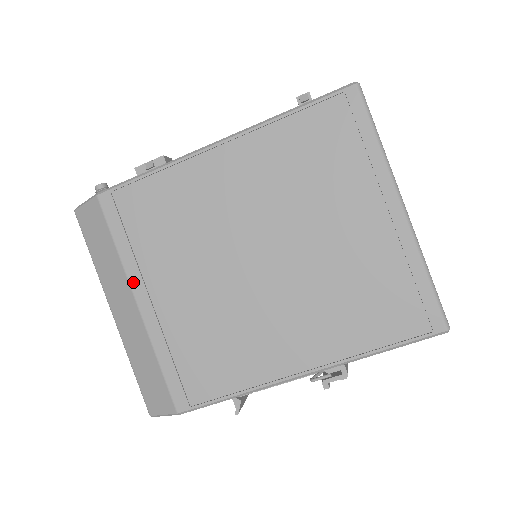
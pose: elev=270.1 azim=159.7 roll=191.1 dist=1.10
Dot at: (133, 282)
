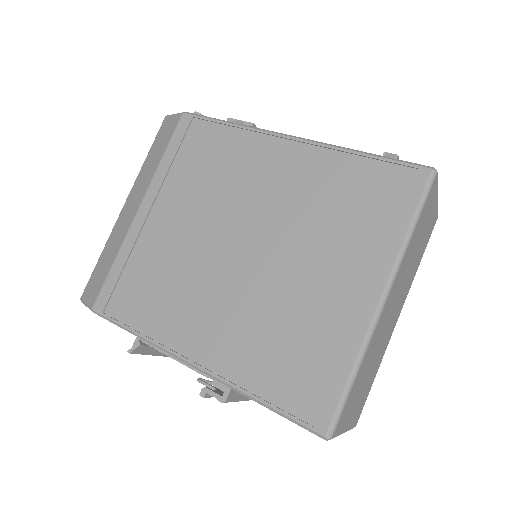
Dot at: (150, 191)
